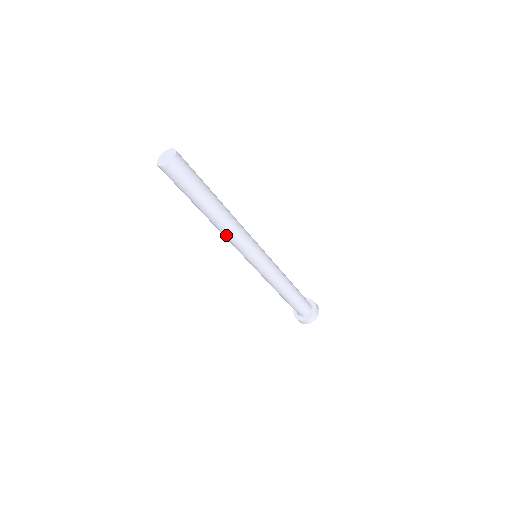
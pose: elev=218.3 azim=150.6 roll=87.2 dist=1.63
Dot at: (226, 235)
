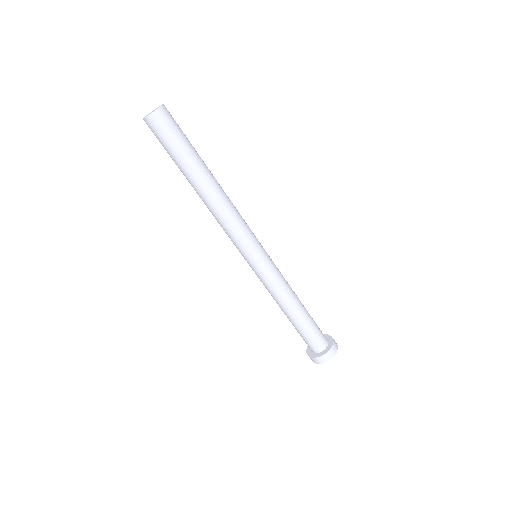
Dot at: (218, 217)
